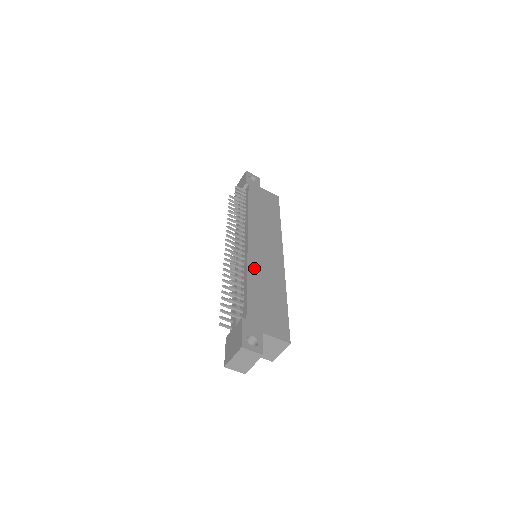
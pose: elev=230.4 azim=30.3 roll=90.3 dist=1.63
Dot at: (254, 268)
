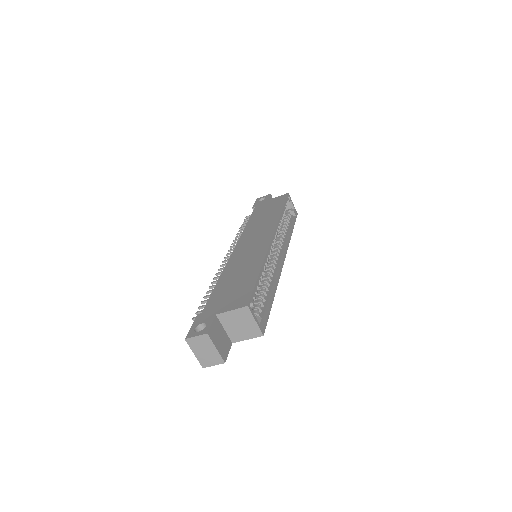
Dot at: (230, 267)
